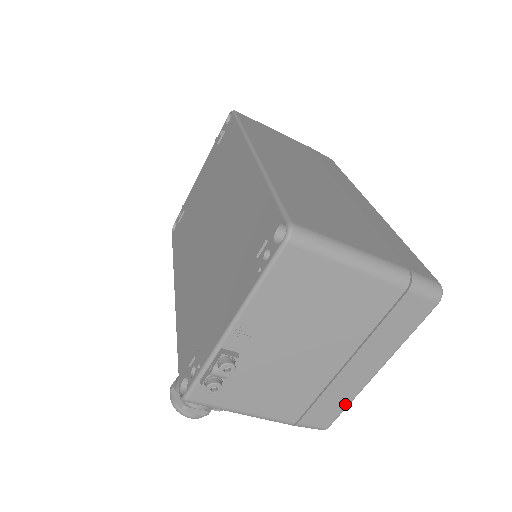
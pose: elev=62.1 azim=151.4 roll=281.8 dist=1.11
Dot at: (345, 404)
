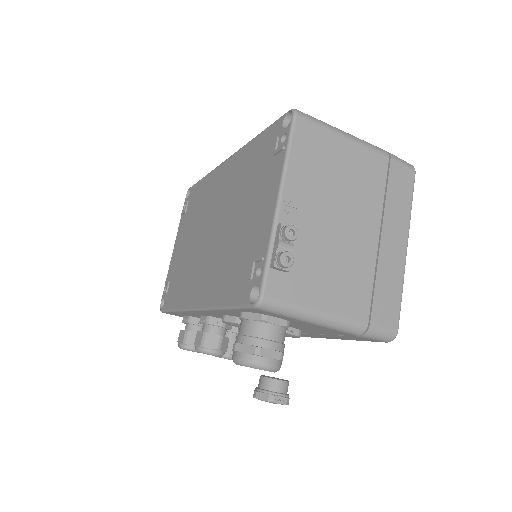
Dot at: (399, 293)
